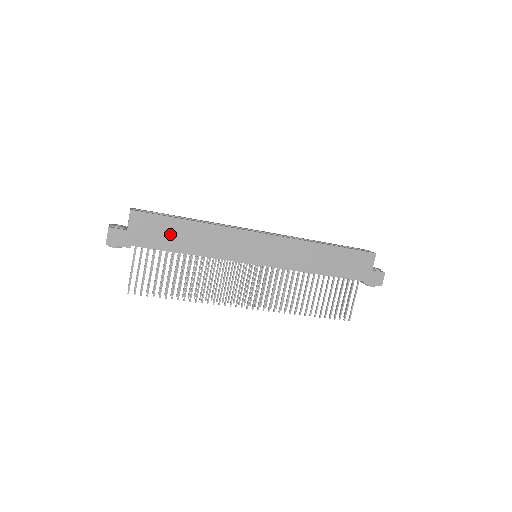
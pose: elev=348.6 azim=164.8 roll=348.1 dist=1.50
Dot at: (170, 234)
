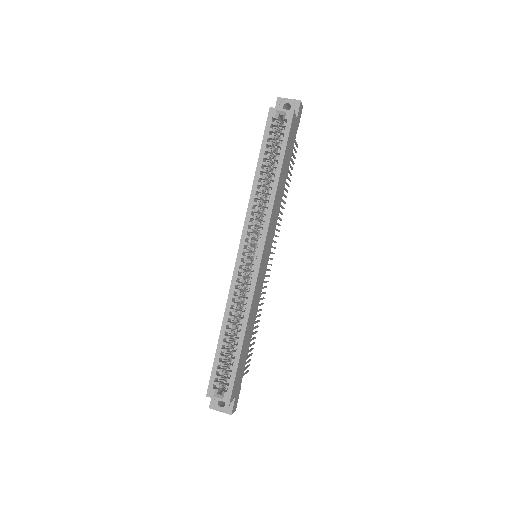
Dot at: (244, 356)
